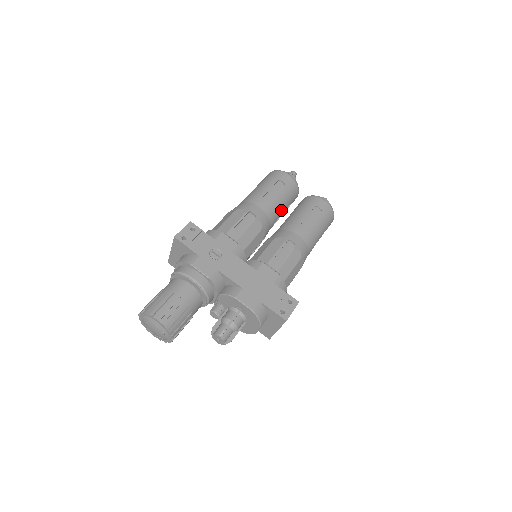
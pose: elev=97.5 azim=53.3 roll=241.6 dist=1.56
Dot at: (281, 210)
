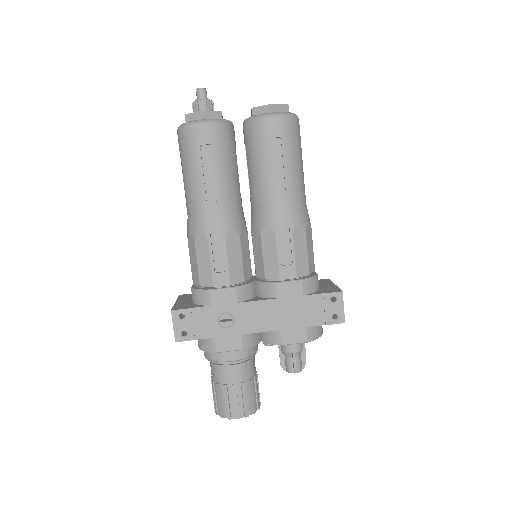
Dot at: (235, 179)
